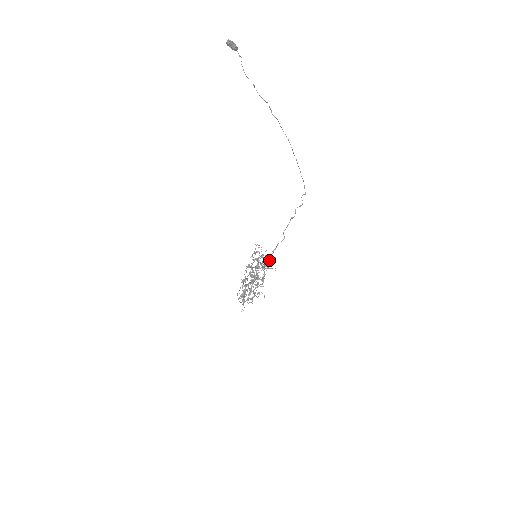
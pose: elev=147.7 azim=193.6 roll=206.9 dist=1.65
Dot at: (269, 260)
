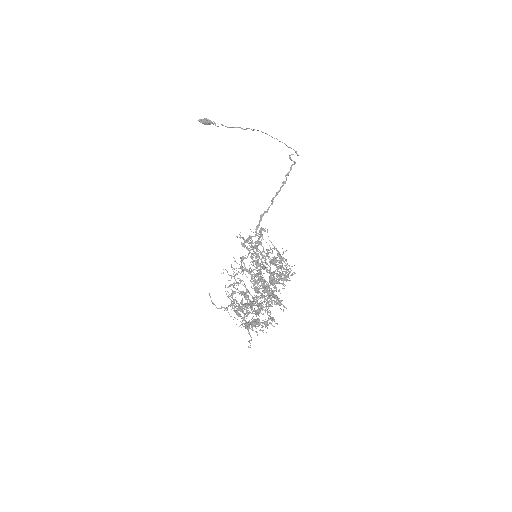
Dot at: (286, 260)
